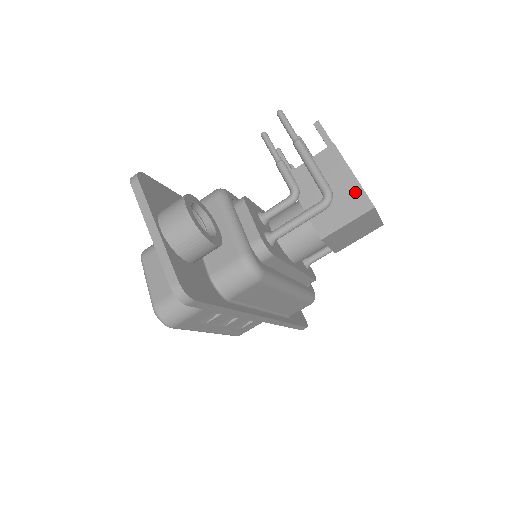
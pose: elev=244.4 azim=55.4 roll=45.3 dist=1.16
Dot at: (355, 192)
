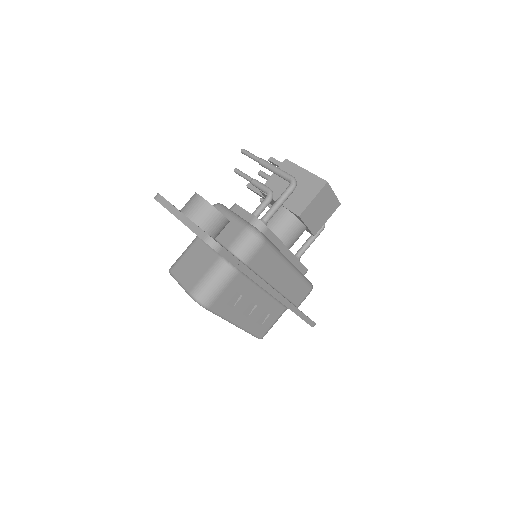
Dot at: (311, 179)
